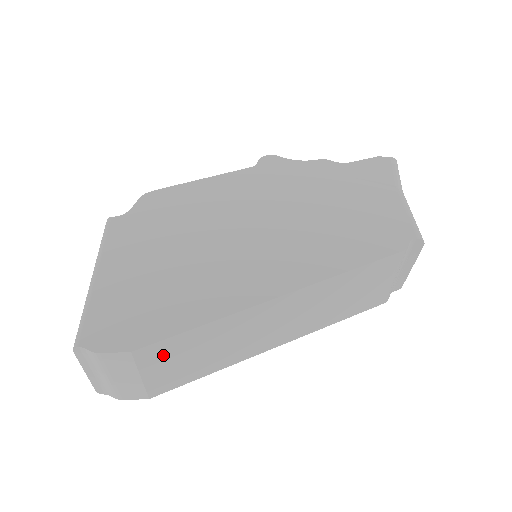
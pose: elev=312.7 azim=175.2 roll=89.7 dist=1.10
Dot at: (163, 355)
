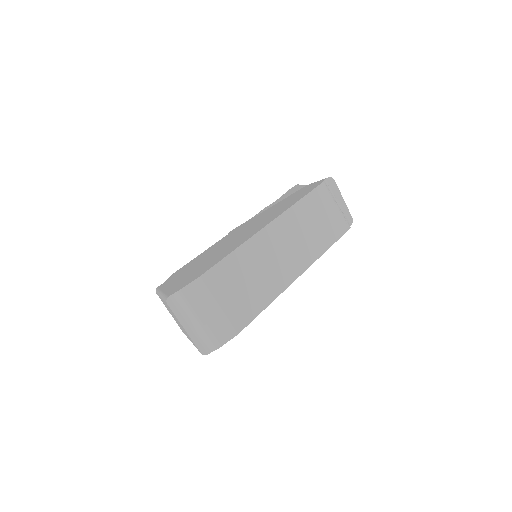
Dot at: (223, 281)
